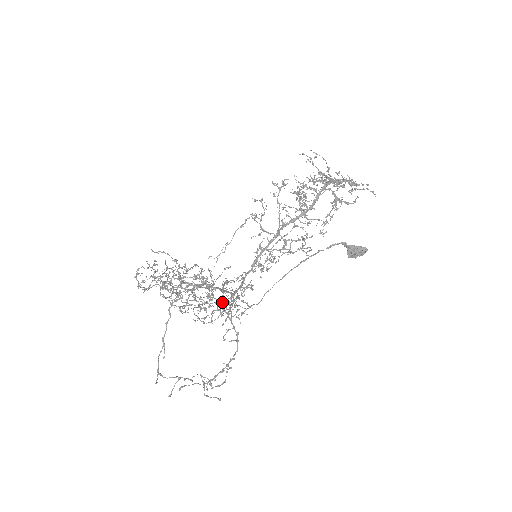
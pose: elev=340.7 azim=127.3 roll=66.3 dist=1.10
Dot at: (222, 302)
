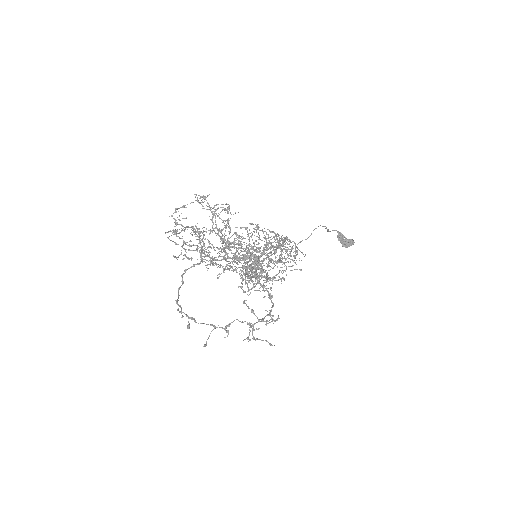
Dot at: (254, 259)
